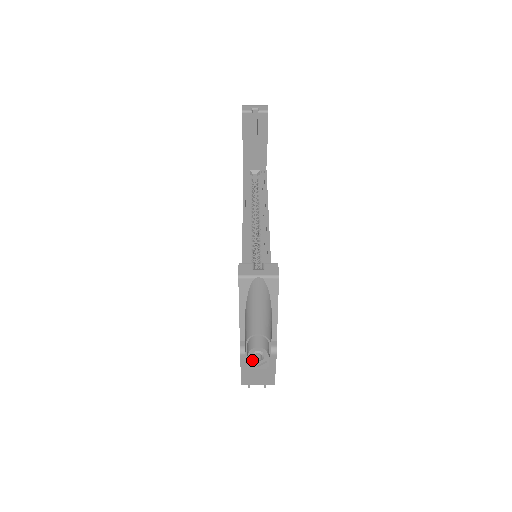
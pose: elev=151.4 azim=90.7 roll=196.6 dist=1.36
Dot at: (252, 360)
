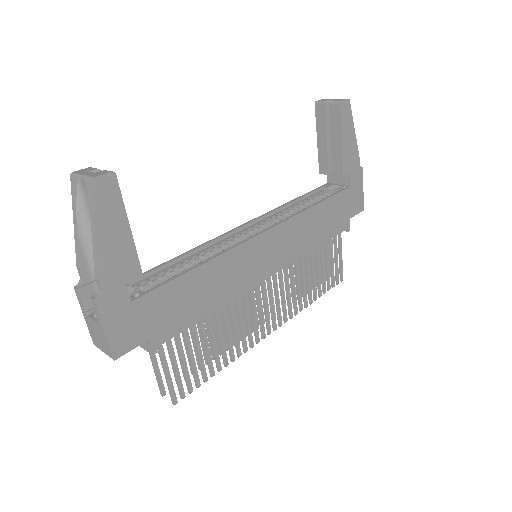
Dot at: occluded
